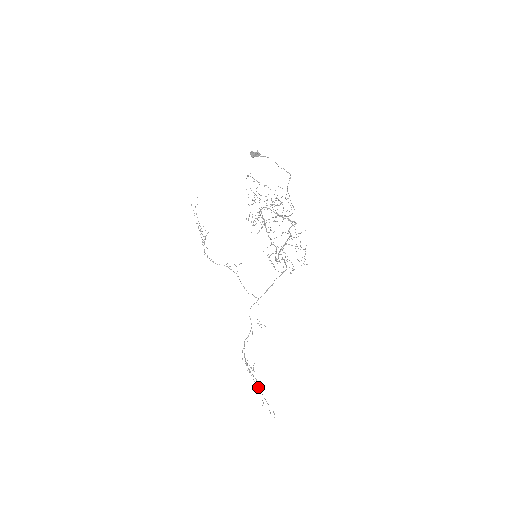
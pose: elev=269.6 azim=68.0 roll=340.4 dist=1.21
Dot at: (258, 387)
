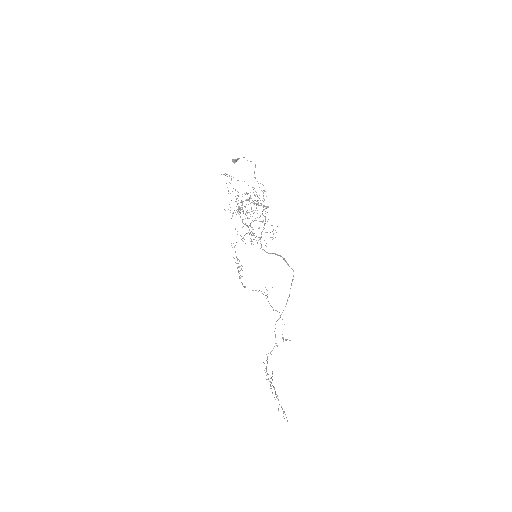
Dot at: (276, 396)
